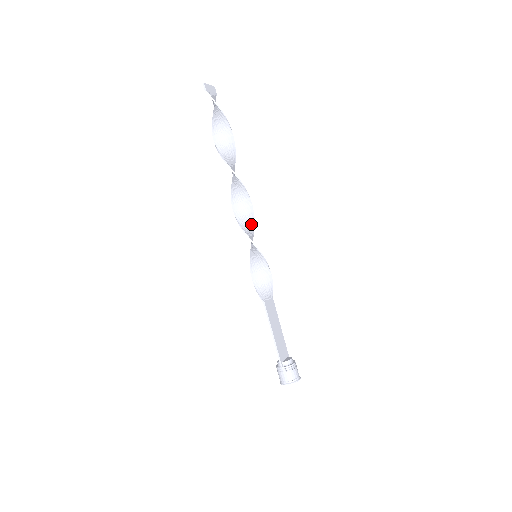
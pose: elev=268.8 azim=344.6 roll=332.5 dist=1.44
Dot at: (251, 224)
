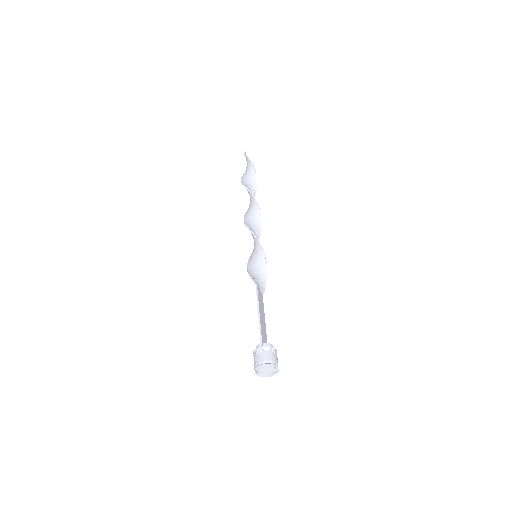
Dot at: (257, 237)
